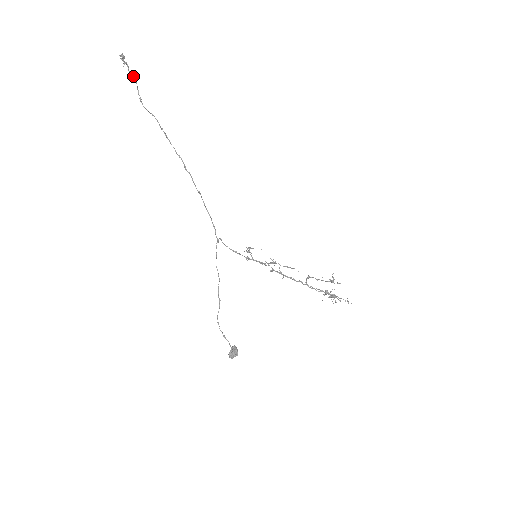
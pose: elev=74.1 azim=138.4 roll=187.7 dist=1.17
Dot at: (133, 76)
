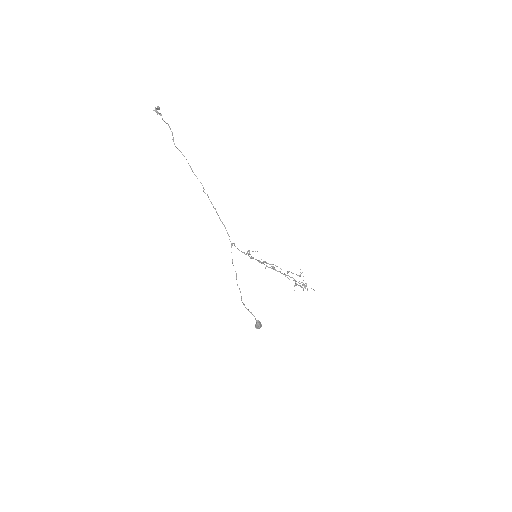
Dot at: (166, 123)
